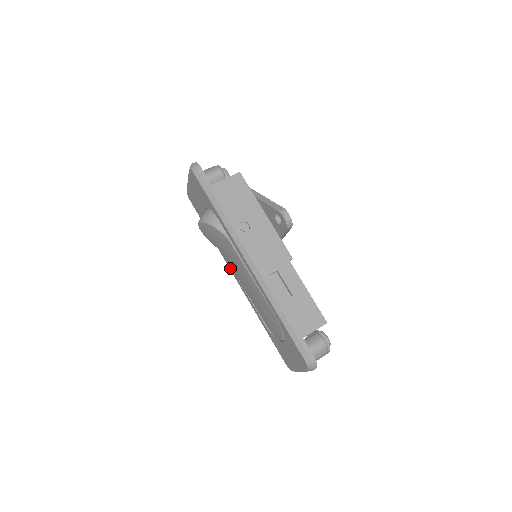
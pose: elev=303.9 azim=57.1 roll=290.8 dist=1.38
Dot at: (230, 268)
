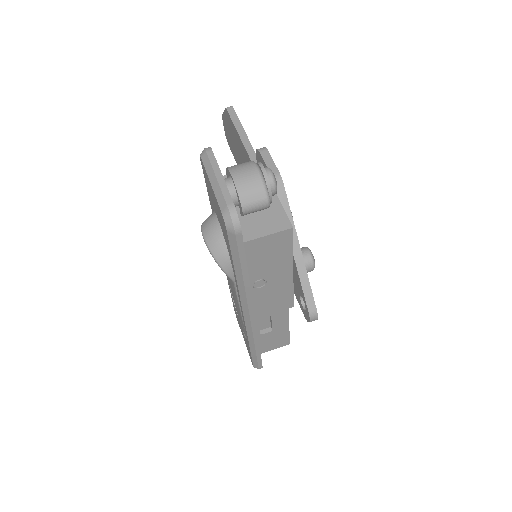
Dot at: occluded
